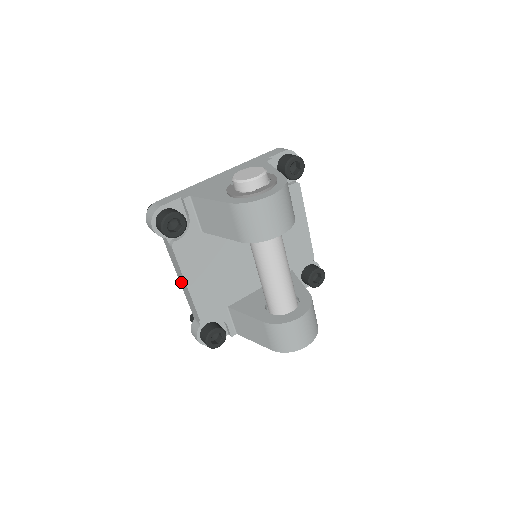
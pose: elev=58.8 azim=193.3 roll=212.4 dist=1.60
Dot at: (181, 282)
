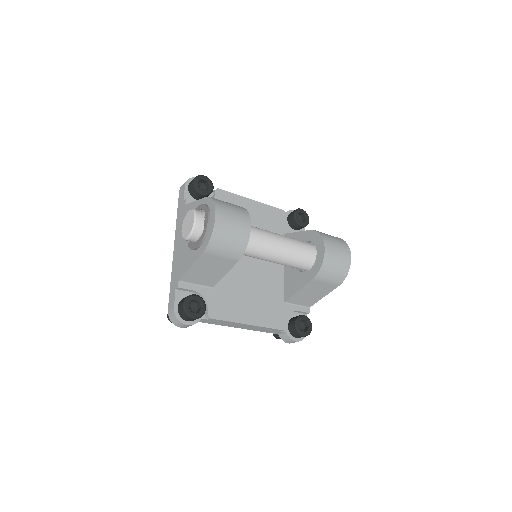
Dot at: (243, 328)
